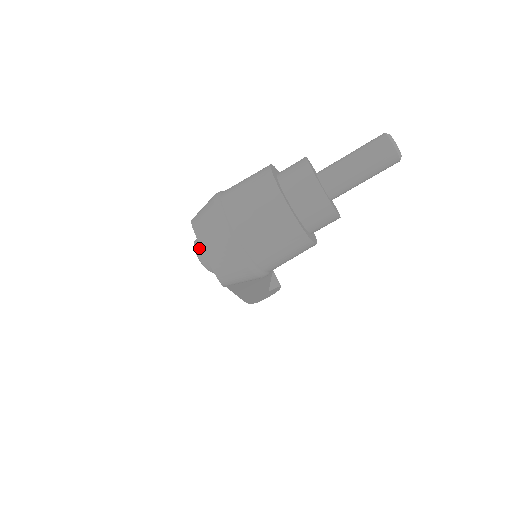
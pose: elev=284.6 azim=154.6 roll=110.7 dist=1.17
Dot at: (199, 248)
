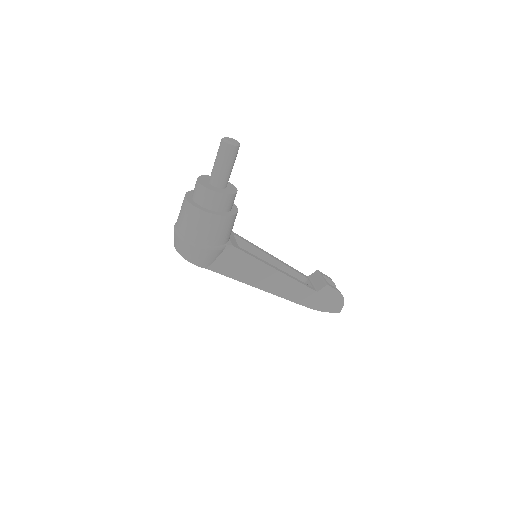
Dot at: occluded
